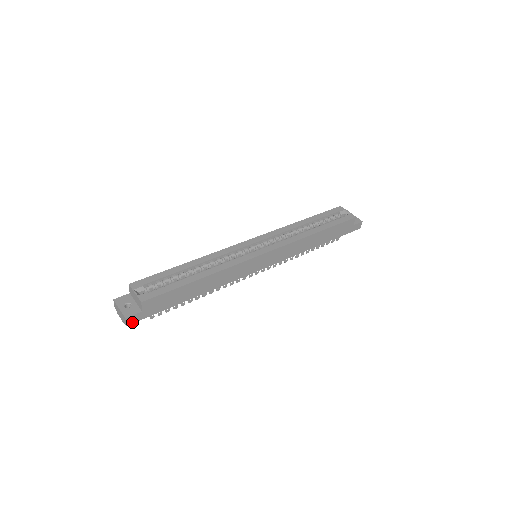
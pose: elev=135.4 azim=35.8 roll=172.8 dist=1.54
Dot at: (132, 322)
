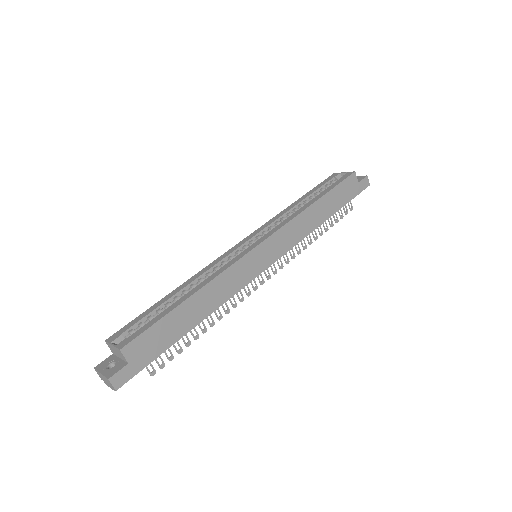
Dot at: (122, 383)
